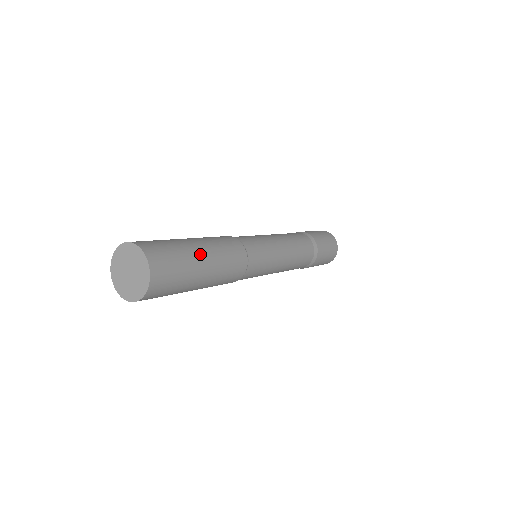
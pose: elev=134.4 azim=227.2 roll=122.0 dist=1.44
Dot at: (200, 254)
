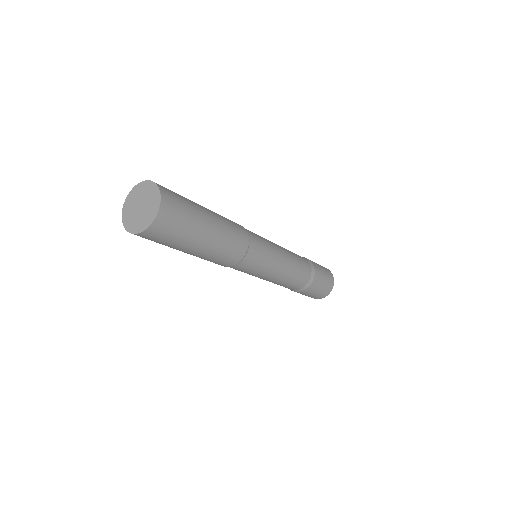
Dot at: (207, 227)
